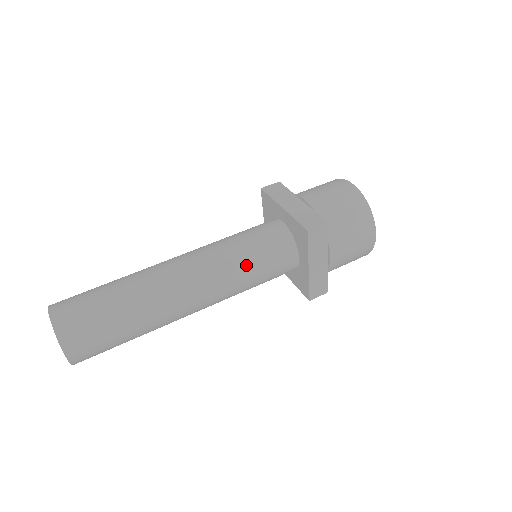
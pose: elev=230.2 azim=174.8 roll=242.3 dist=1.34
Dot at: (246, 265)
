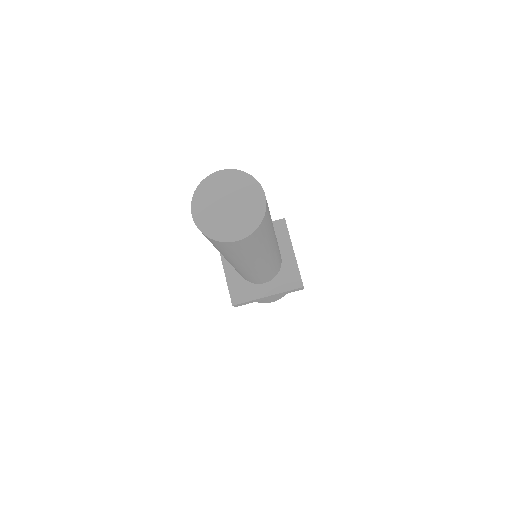
Dot at: occluded
